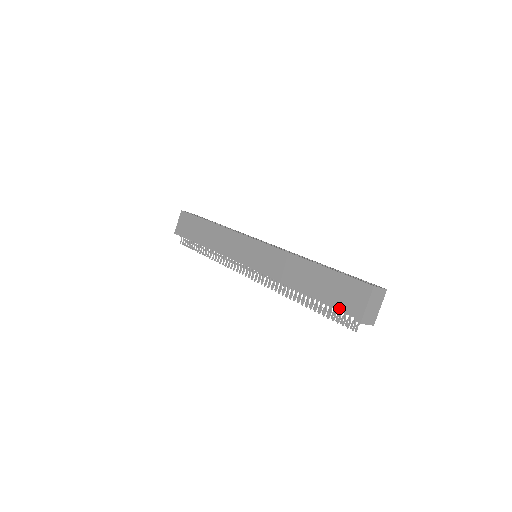
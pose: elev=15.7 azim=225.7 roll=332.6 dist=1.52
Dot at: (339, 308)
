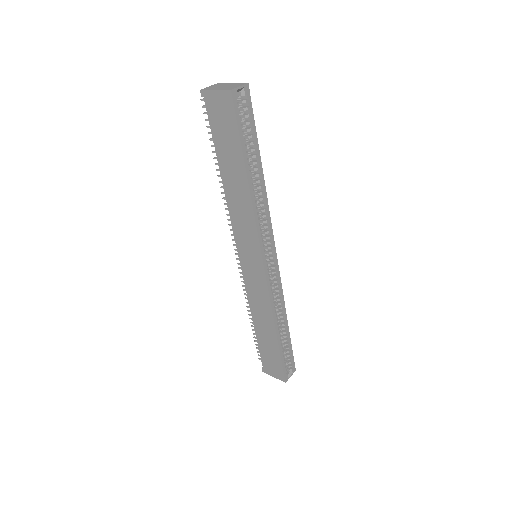
Dot at: (262, 358)
